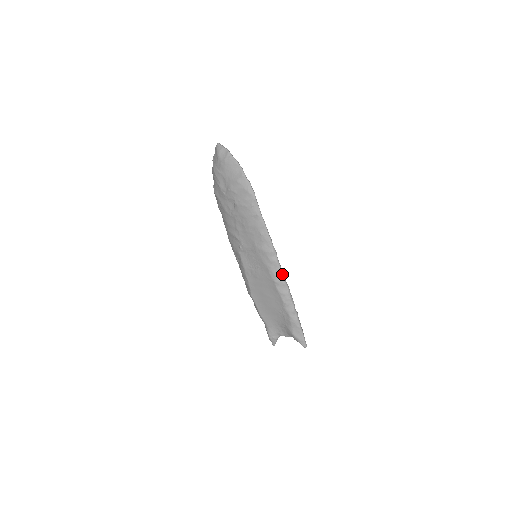
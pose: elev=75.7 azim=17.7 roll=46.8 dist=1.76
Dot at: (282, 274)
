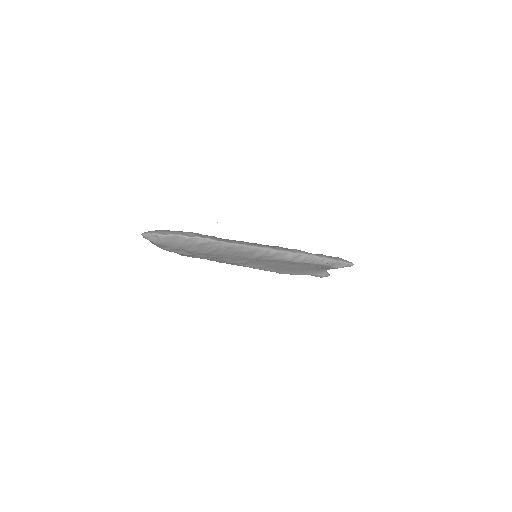
Dot at: (288, 253)
